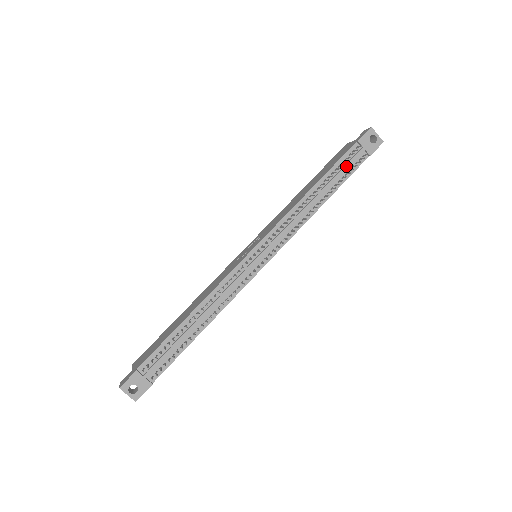
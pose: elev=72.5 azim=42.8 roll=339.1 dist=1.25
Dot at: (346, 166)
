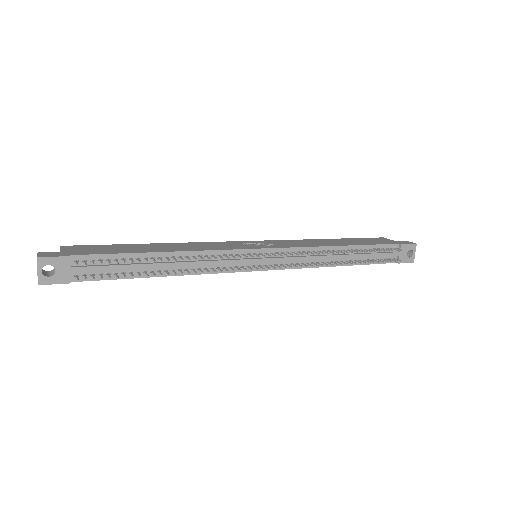
Dot at: (379, 254)
